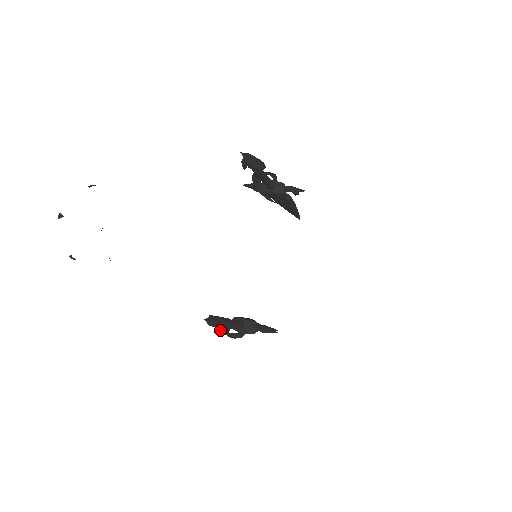
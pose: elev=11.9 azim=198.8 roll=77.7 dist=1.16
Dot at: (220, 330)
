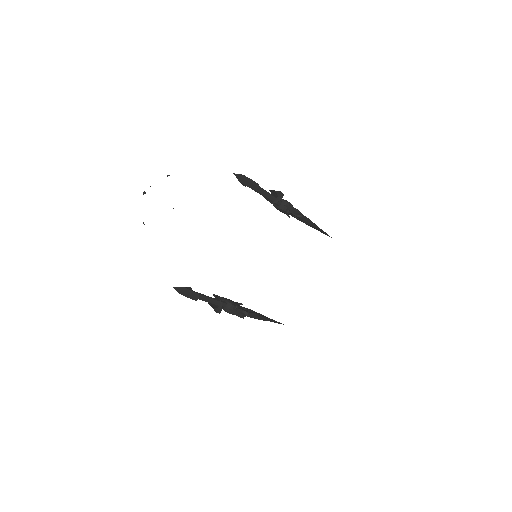
Dot at: (209, 303)
